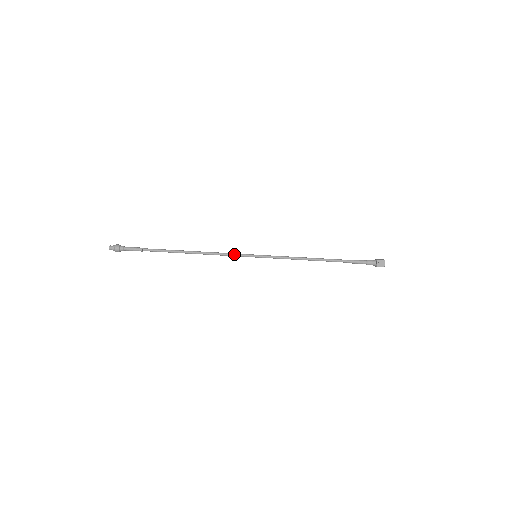
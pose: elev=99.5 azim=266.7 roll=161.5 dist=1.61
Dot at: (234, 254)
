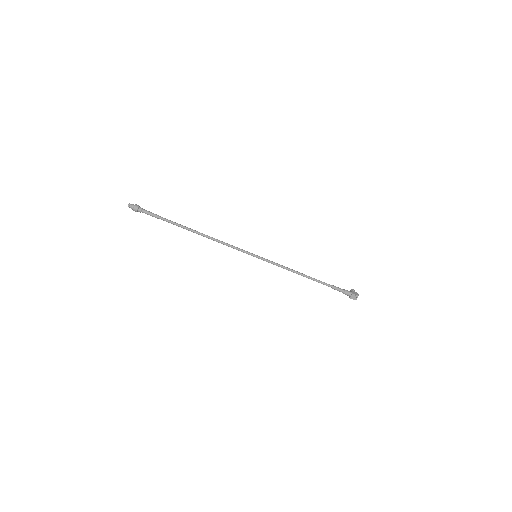
Dot at: (238, 249)
